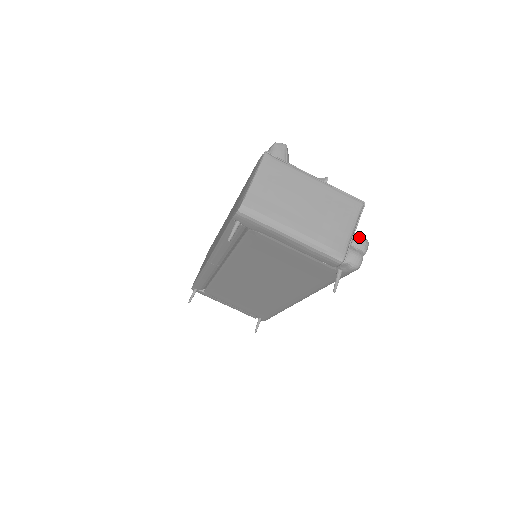
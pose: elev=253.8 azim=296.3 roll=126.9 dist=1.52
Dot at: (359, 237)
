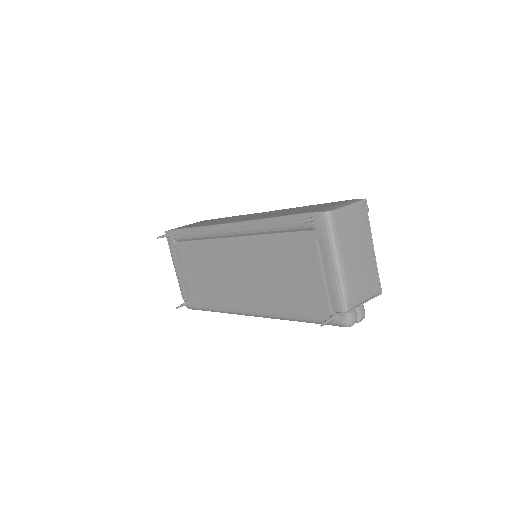
Dot at: (364, 309)
